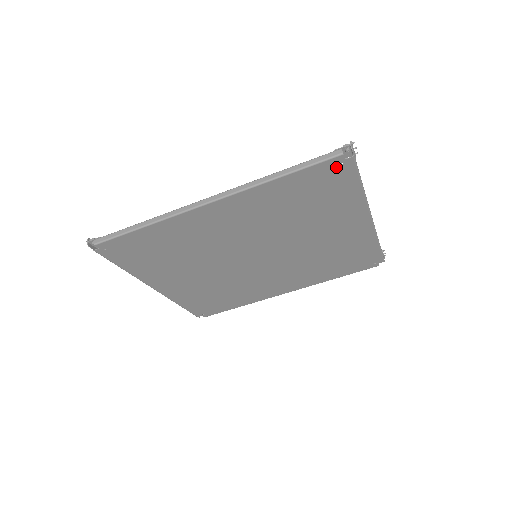
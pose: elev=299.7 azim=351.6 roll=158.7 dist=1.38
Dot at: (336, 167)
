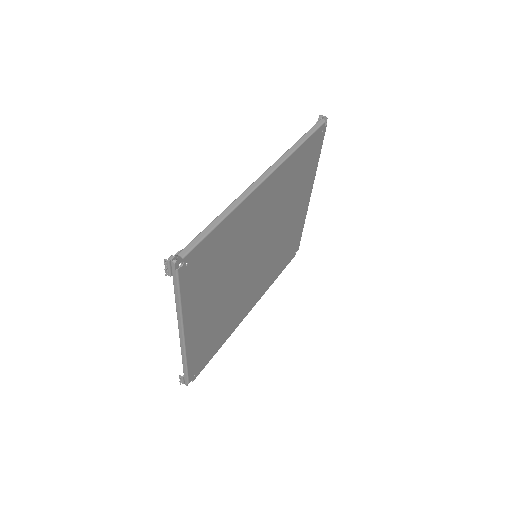
Dot at: (319, 135)
